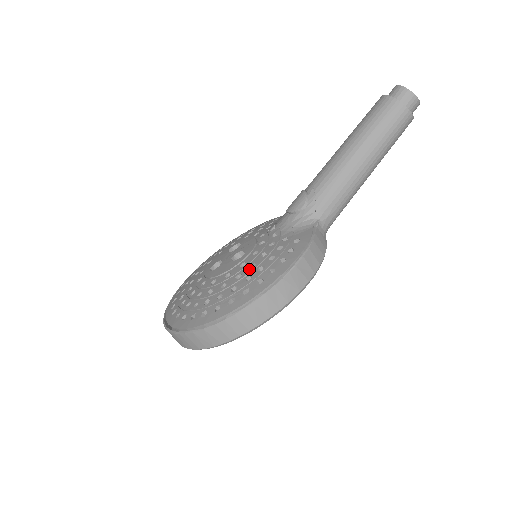
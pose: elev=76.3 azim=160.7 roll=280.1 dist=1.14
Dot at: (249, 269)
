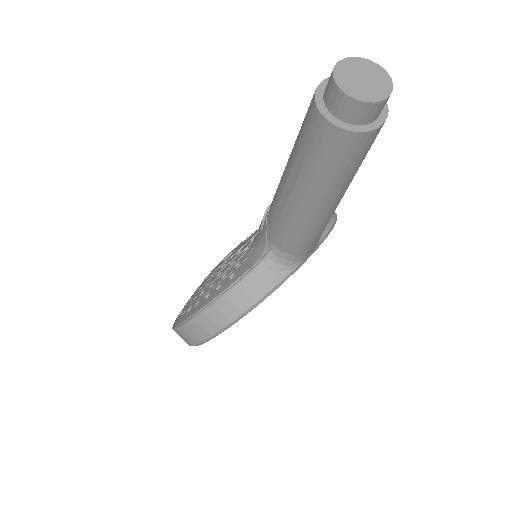
Dot at: (204, 286)
